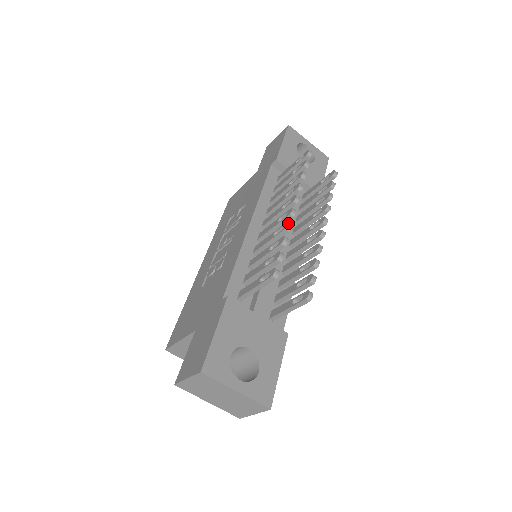
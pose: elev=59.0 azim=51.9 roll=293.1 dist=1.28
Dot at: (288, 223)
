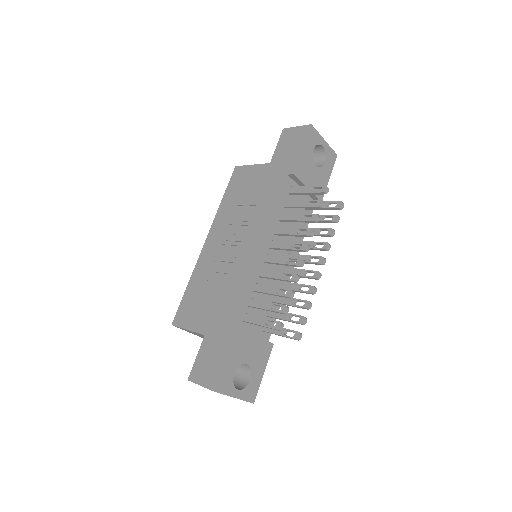
Dot at: (297, 277)
